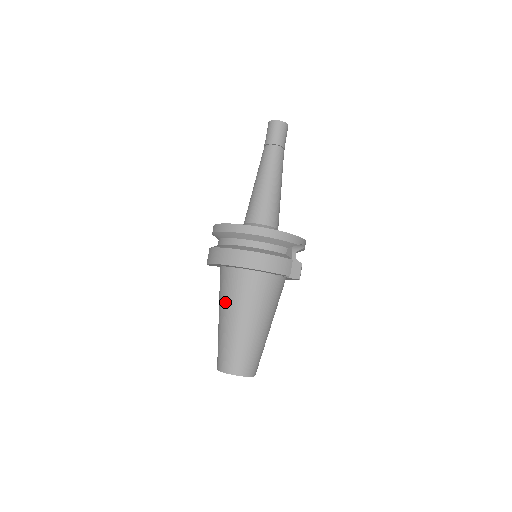
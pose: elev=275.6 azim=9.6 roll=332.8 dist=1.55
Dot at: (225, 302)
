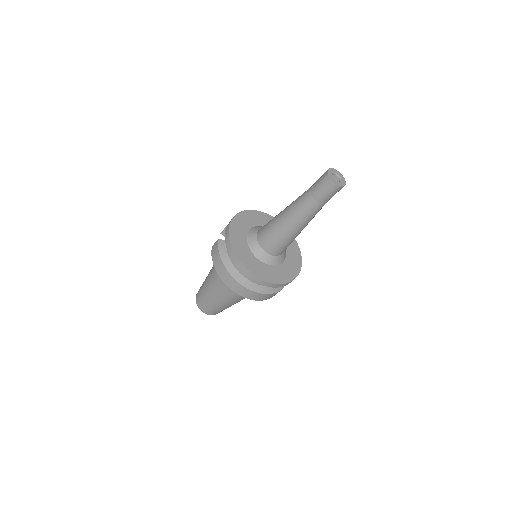
Dot at: (219, 288)
